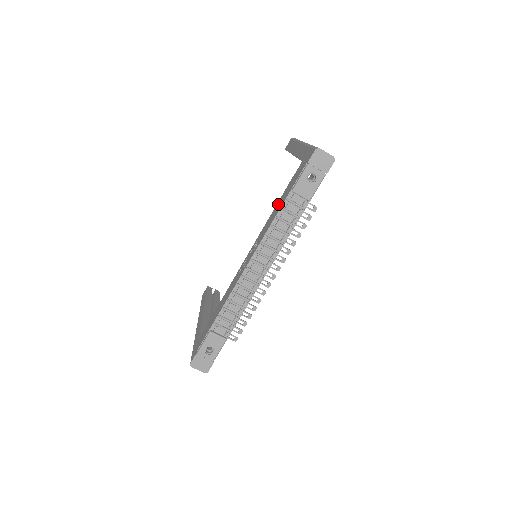
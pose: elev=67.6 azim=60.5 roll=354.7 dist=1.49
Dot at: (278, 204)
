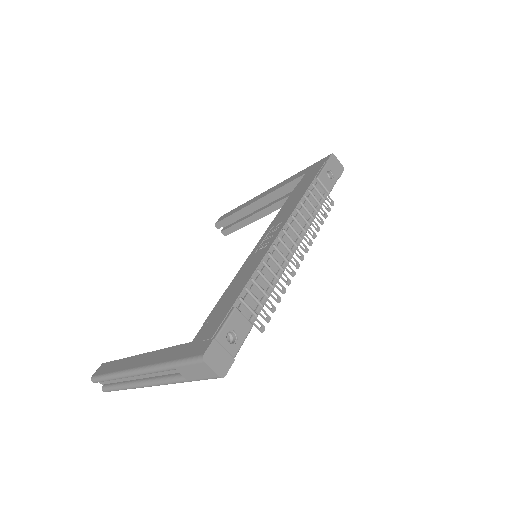
Dot at: (292, 196)
